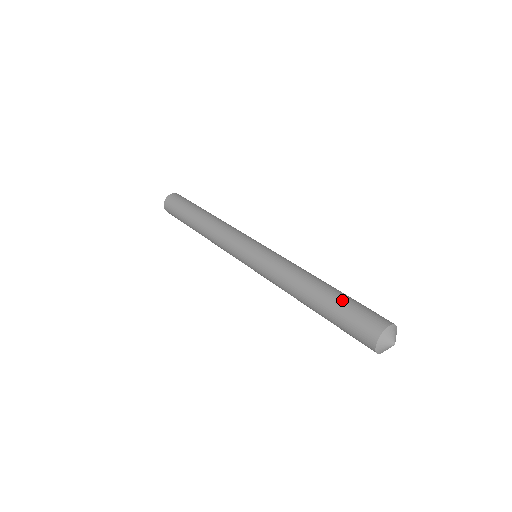
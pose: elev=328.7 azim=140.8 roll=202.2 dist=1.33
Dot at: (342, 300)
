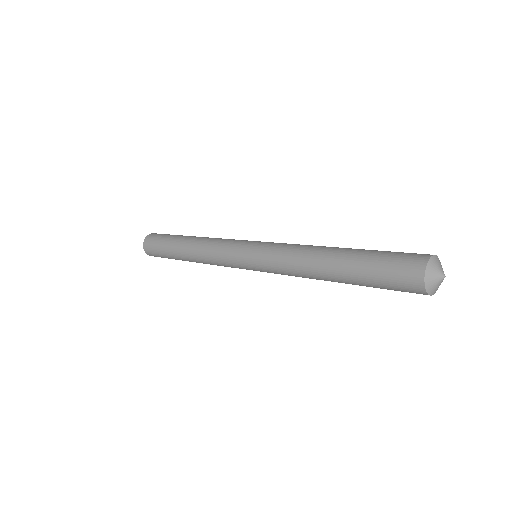
Dot at: occluded
